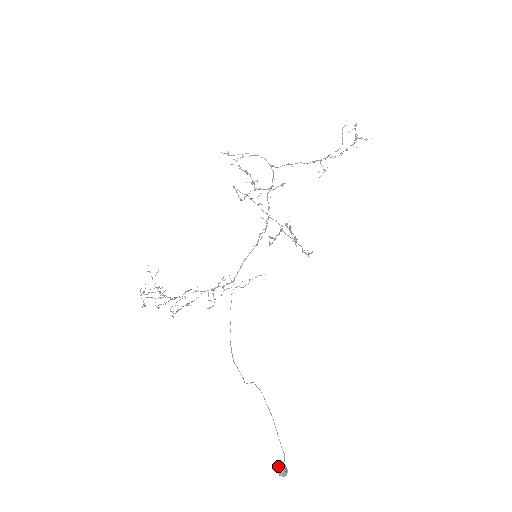
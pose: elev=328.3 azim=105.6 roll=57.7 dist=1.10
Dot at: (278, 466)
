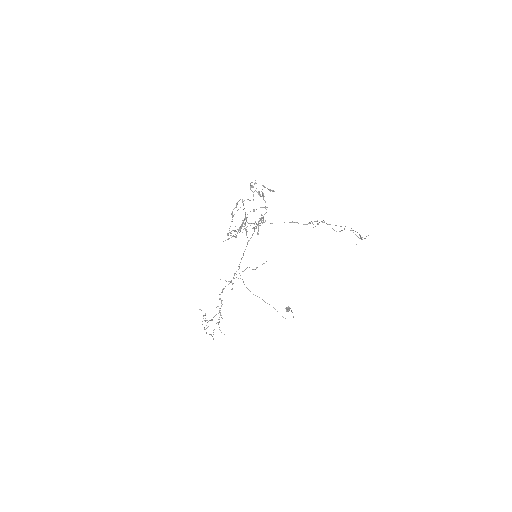
Dot at: (287, 311)
